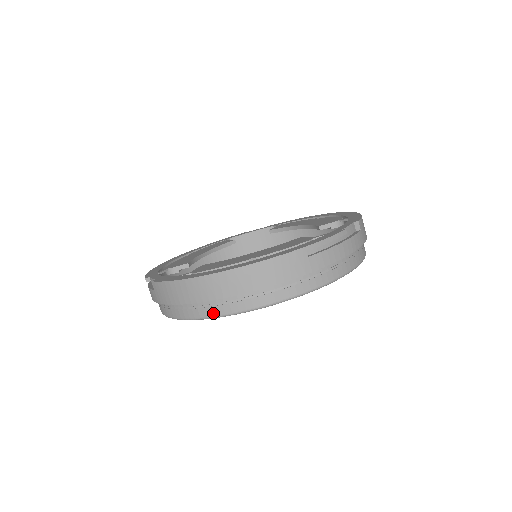
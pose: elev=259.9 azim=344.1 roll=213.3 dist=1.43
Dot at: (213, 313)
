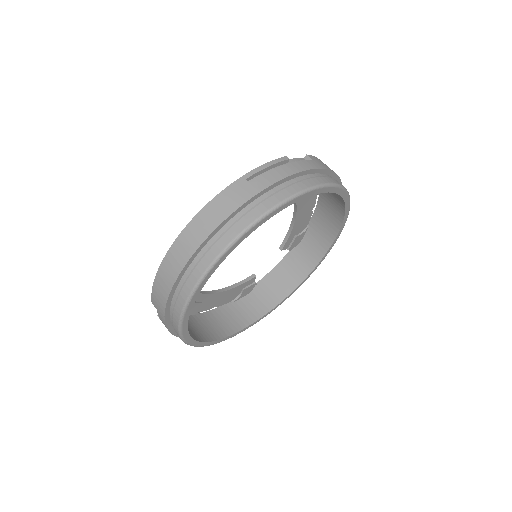
Dot at: (193, 282)
